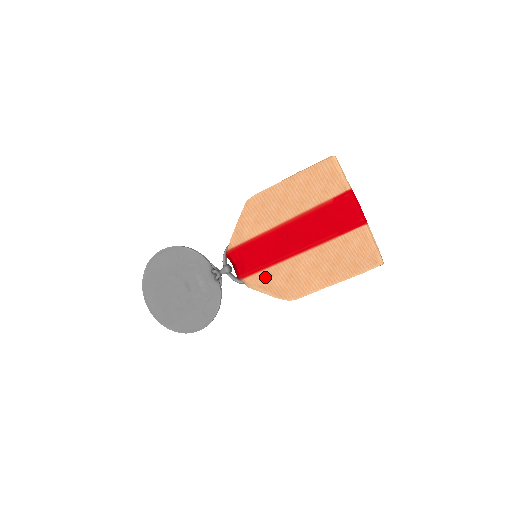
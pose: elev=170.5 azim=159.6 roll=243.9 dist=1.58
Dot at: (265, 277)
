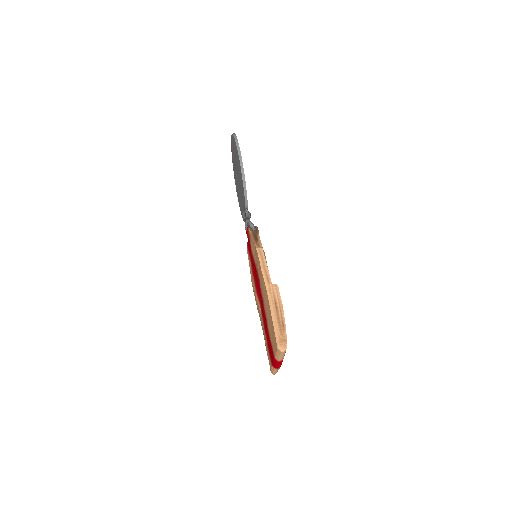
Dot at: (251, 267)
